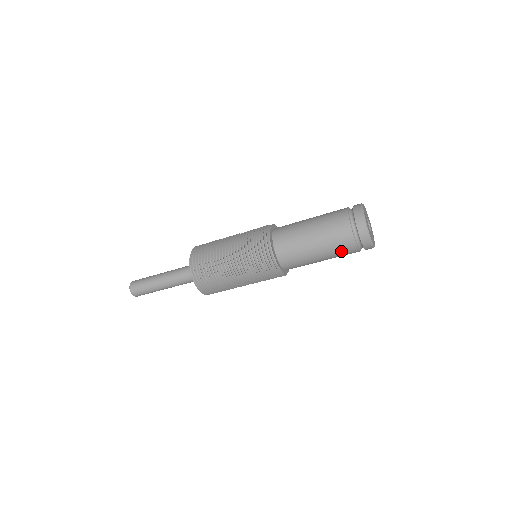
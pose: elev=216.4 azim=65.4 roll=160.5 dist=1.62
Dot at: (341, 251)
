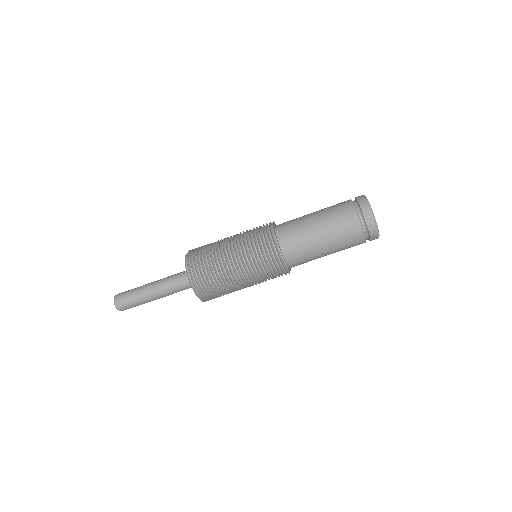
Dot at: (339, 217)
